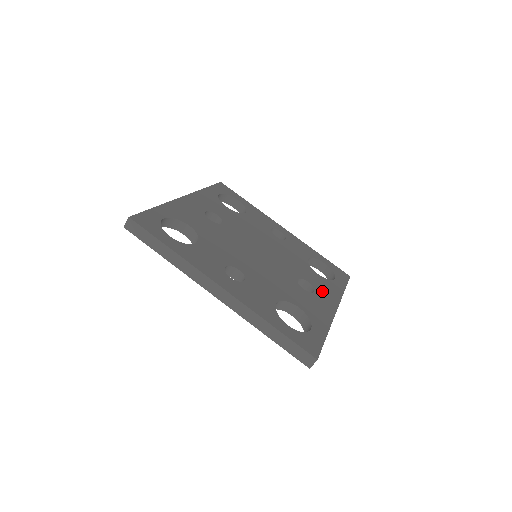
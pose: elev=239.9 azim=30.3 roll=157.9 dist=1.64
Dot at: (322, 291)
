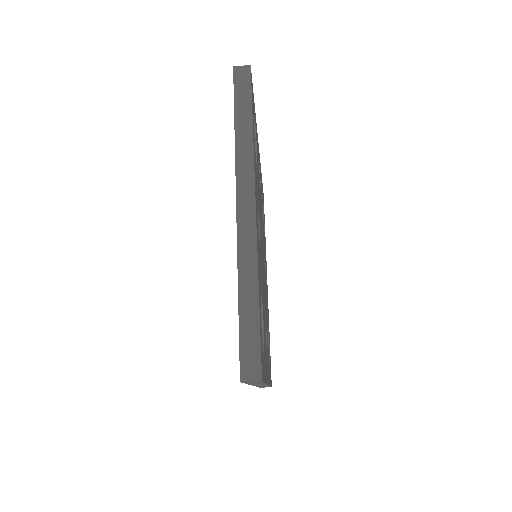
Dot at: occluded
